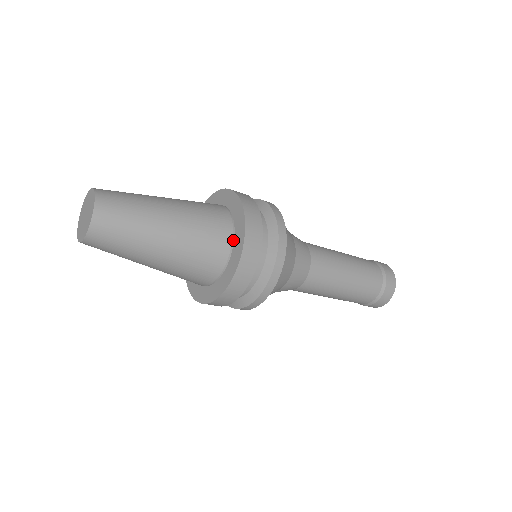
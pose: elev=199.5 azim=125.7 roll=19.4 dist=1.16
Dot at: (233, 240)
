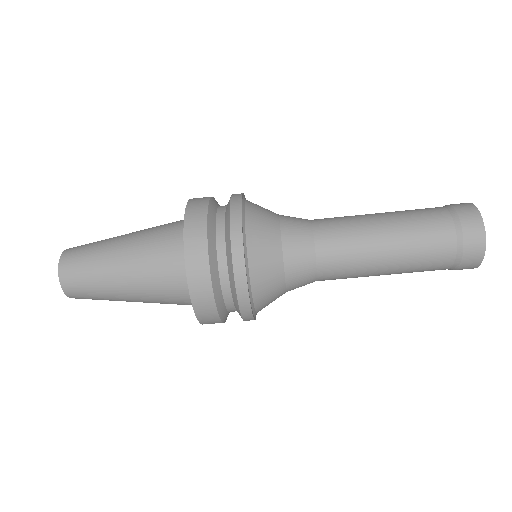
Dot at: occluded
